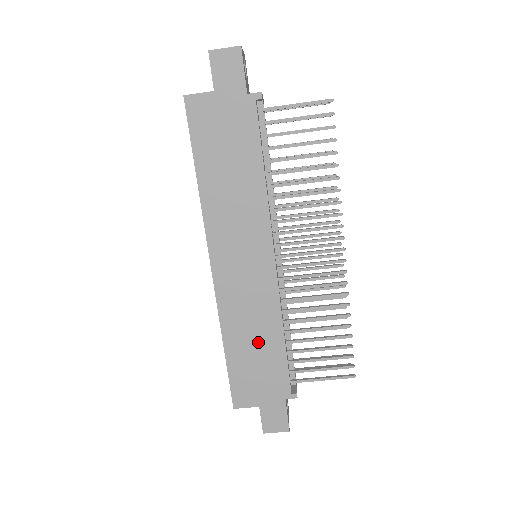
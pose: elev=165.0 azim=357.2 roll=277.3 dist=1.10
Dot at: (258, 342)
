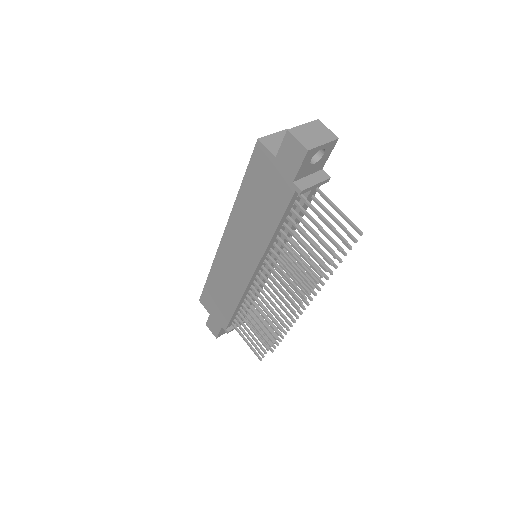
Dot at: (224, 293)
